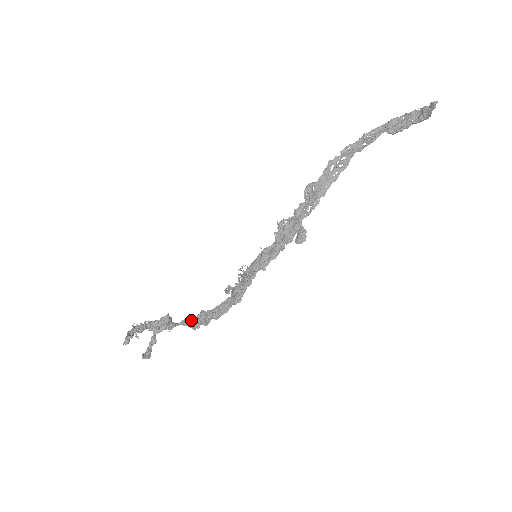
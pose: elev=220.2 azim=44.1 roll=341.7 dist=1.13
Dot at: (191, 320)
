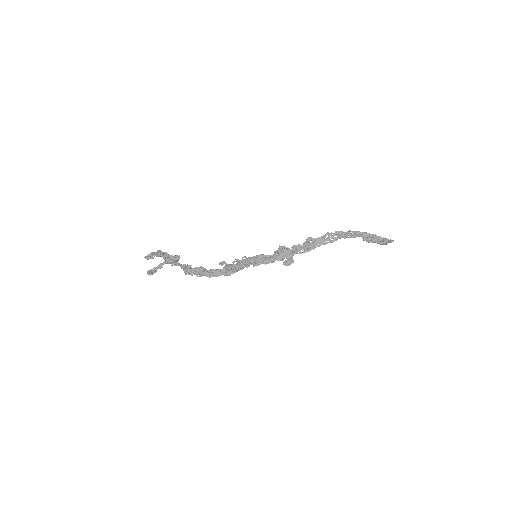
Dot at: (191, 268)
